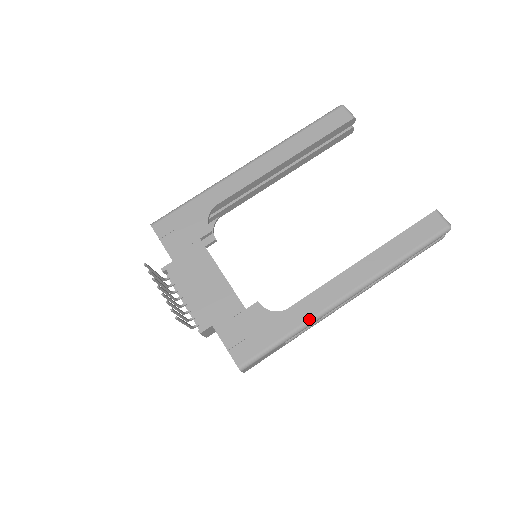
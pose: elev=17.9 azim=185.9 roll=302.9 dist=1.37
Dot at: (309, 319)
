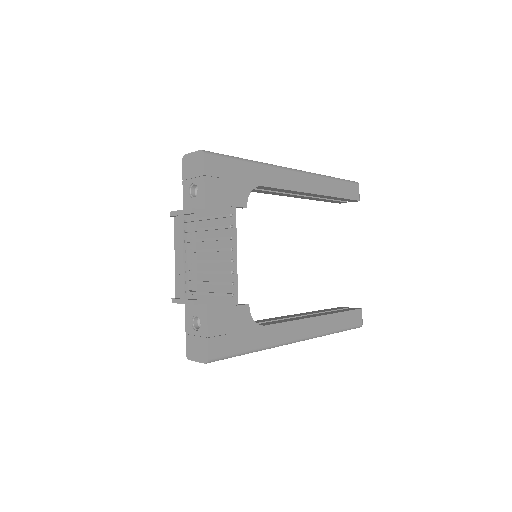
Dot at: (273, 344)
